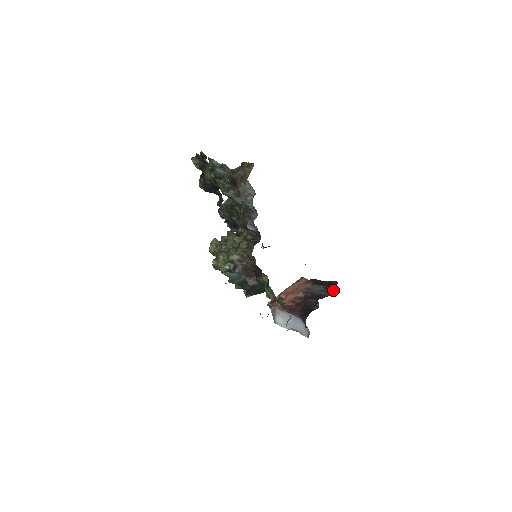
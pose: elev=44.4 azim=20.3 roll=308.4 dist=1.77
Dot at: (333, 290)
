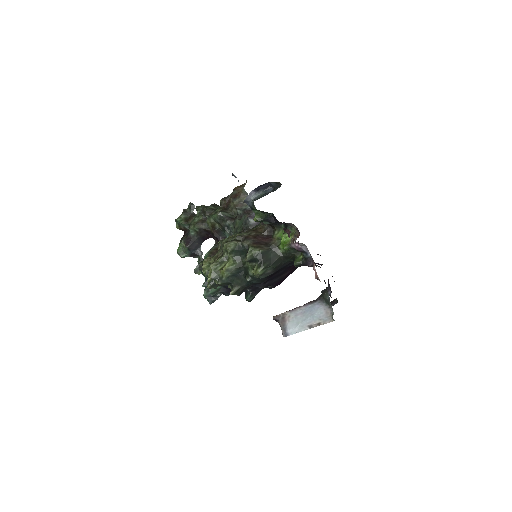
Dot at: occluded
